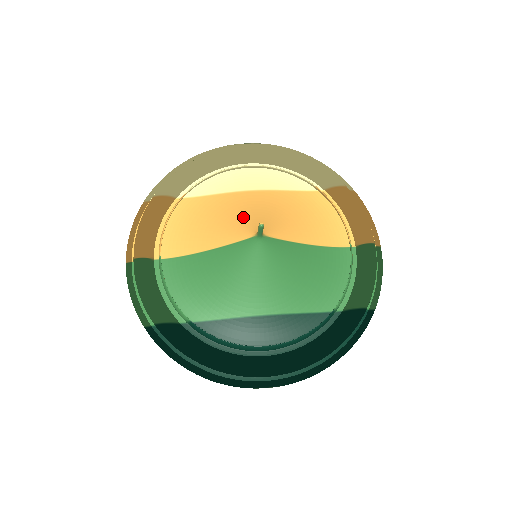
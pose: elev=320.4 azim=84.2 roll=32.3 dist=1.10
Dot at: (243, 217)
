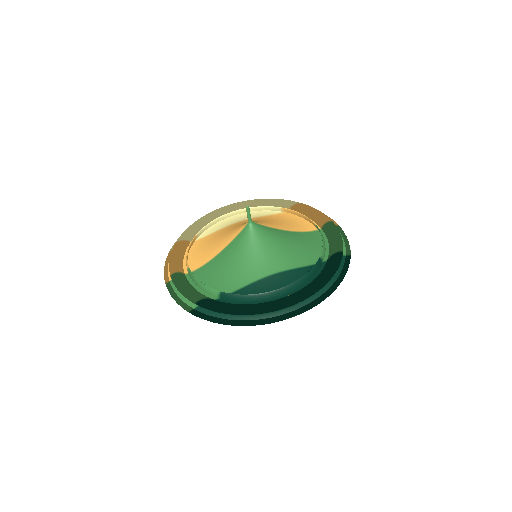
Dot at: (237, 226)
